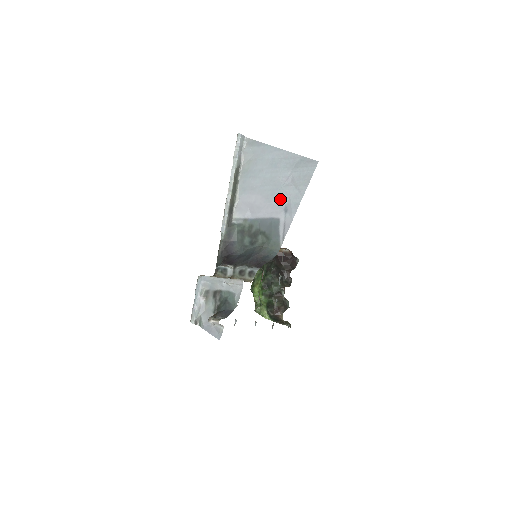
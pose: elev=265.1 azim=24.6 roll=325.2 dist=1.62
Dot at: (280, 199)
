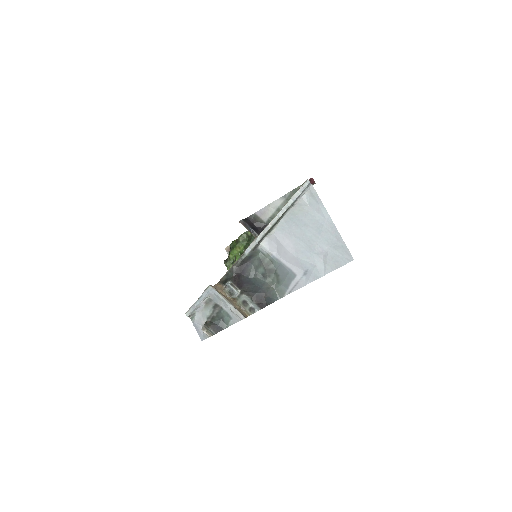
Dot at: (306, 262)
